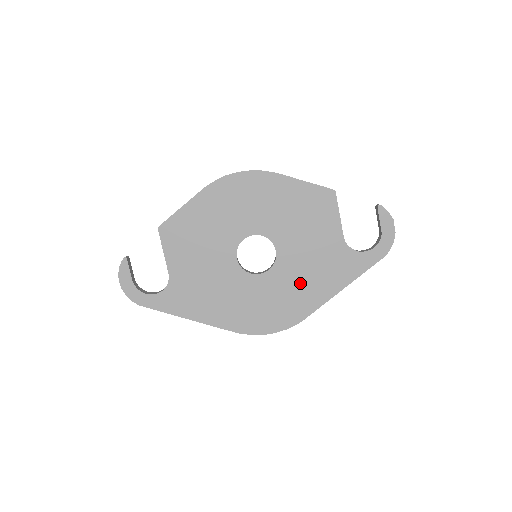
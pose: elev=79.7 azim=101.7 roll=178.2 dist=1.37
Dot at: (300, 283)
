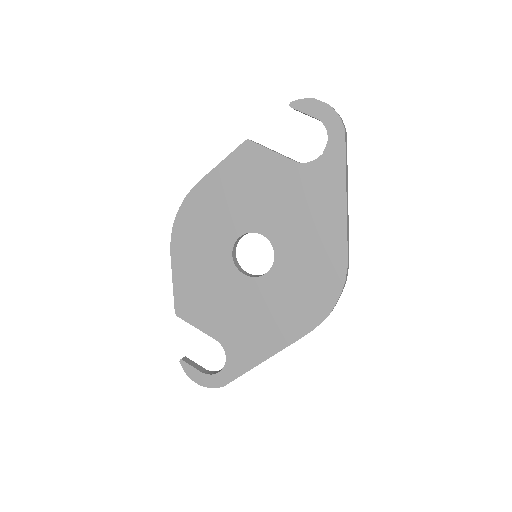
Dot at: (308, 236)
